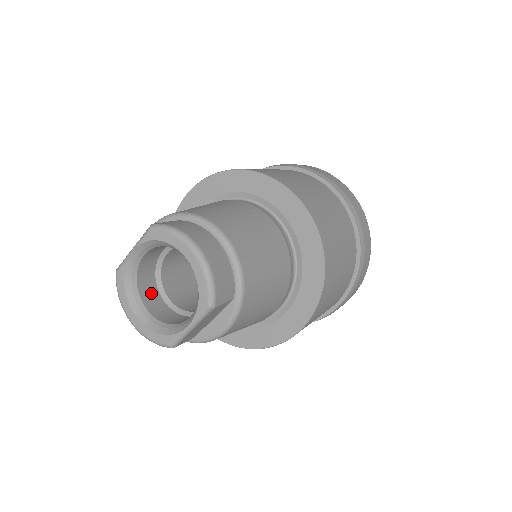
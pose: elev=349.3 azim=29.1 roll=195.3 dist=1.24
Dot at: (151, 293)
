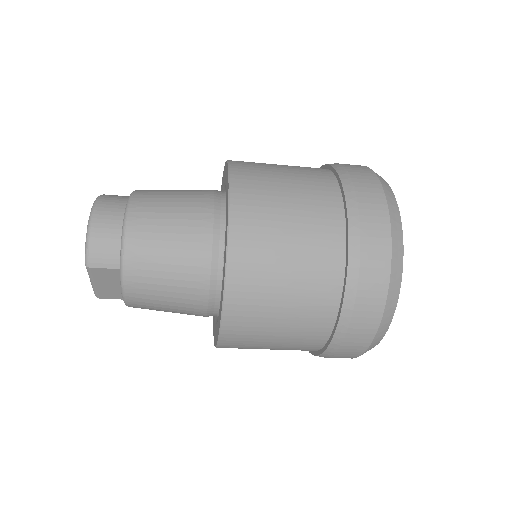
Dot at: occluded
